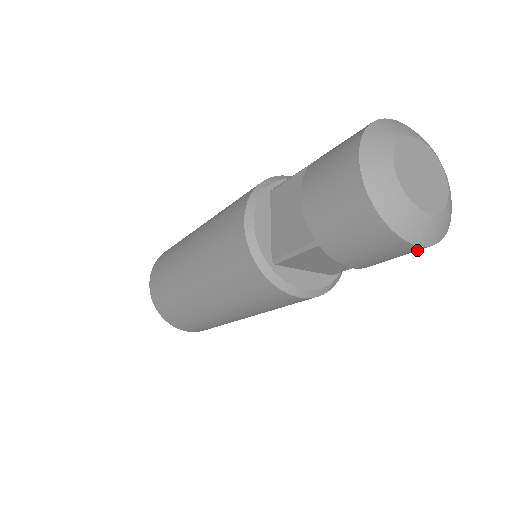
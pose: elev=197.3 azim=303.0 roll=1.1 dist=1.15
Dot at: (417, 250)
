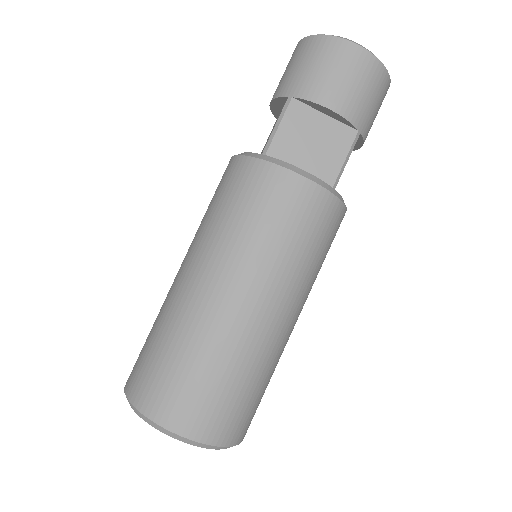
Dot at: (367, 64)
